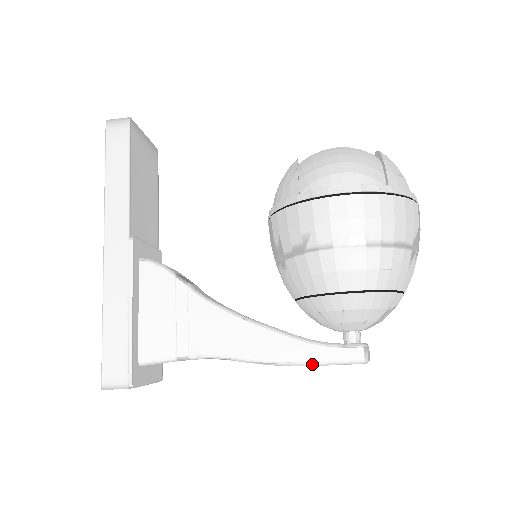
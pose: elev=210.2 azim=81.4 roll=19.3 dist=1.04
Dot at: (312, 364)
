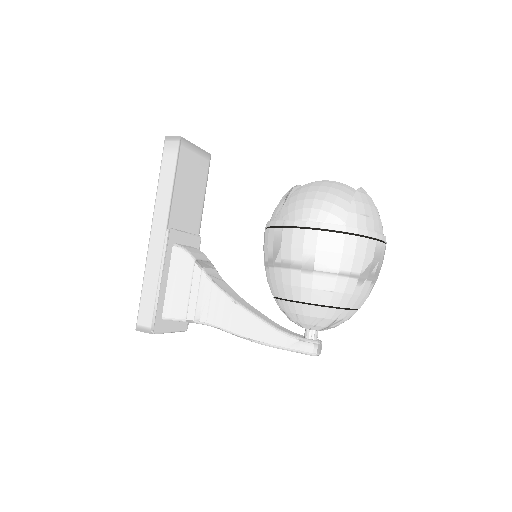
Dot at: (275, 347)
